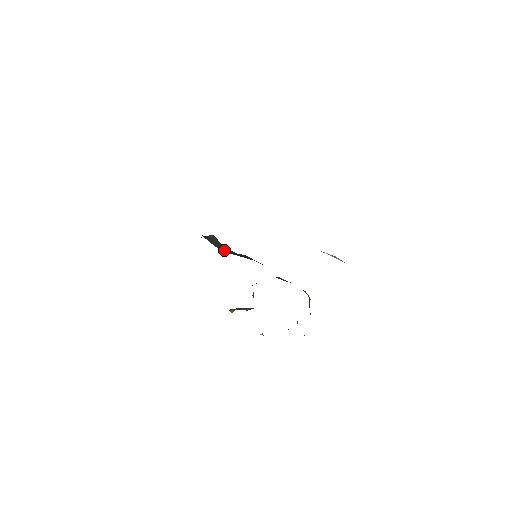
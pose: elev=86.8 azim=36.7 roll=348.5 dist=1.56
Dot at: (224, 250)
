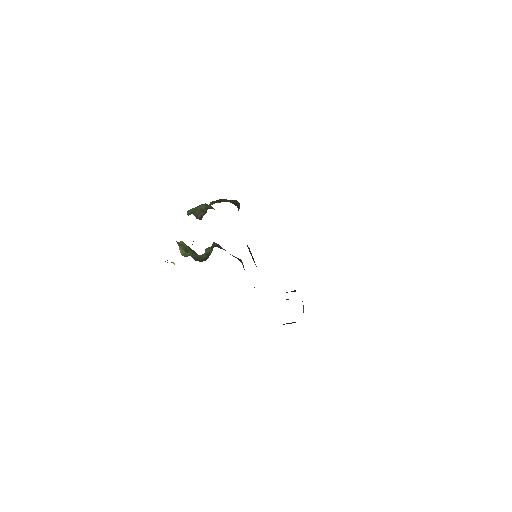
Dot at: occluded
